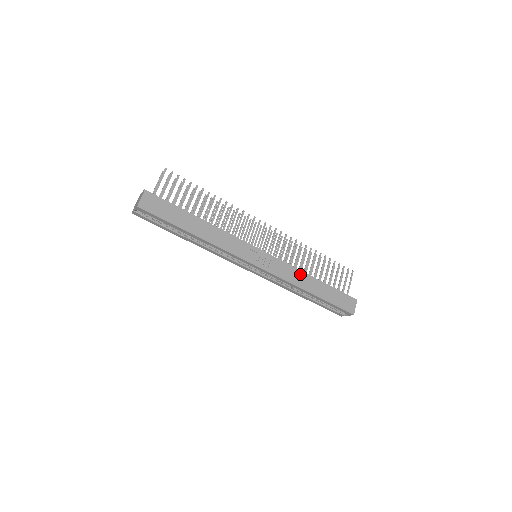
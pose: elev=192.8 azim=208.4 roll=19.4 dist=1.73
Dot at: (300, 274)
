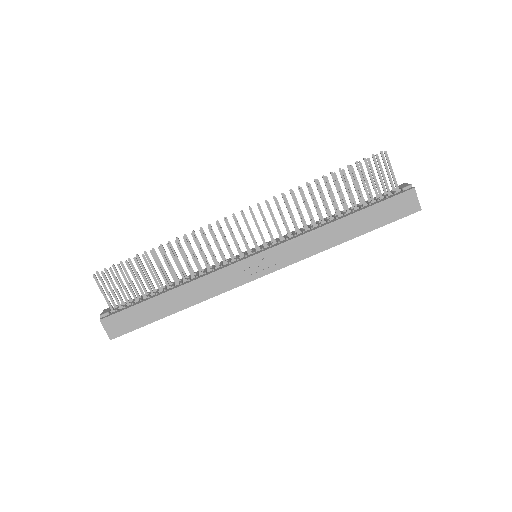
Dot at: (318, 234)
